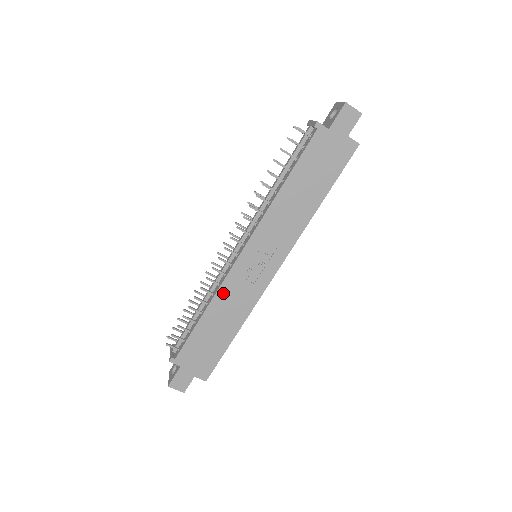
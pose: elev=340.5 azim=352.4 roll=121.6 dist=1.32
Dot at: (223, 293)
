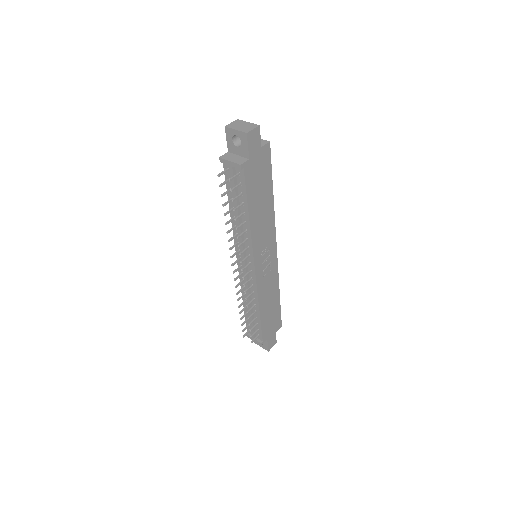
Dot at: (261, 294)
